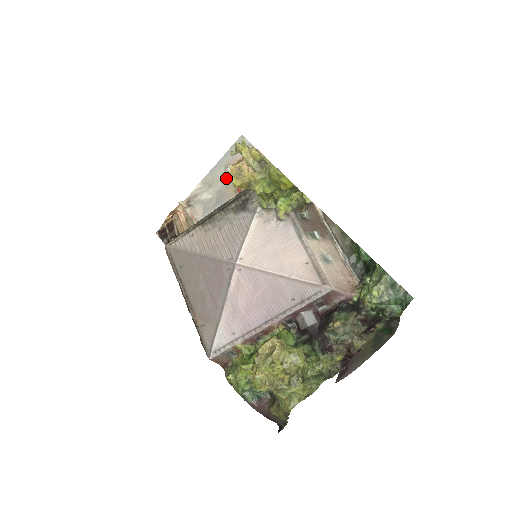
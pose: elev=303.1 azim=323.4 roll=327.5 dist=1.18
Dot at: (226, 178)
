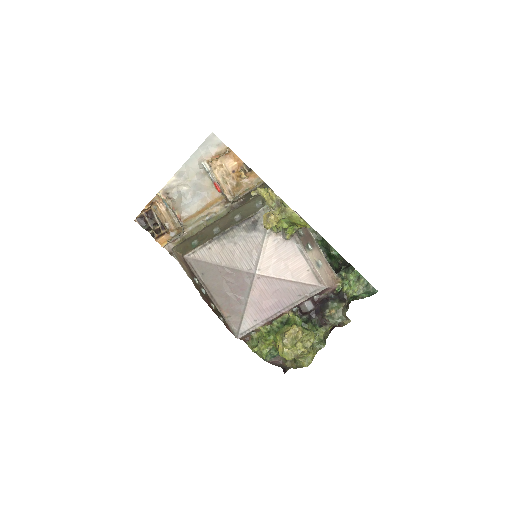
Dot at: (201, 172)
